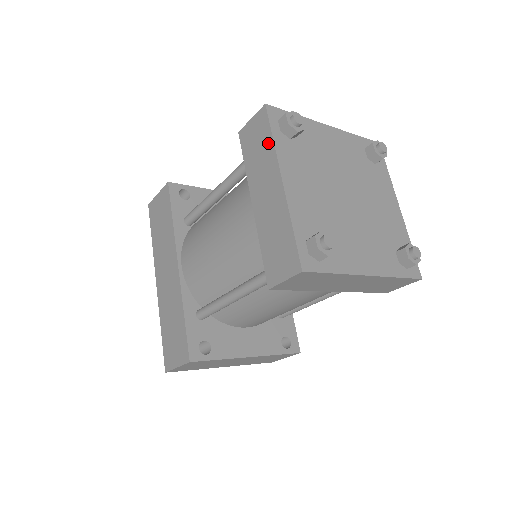
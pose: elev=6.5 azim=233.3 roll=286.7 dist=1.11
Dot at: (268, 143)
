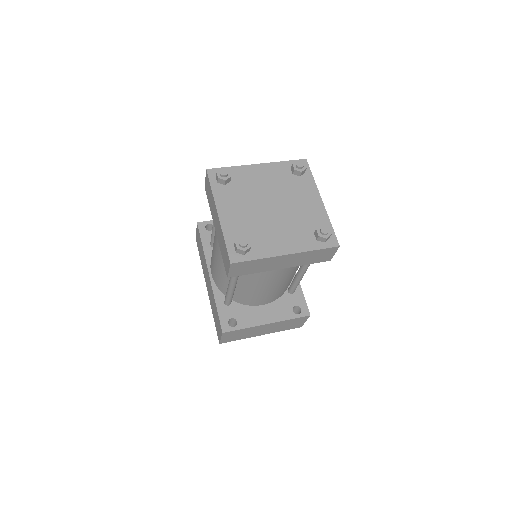
Dot at: (211, 192)
